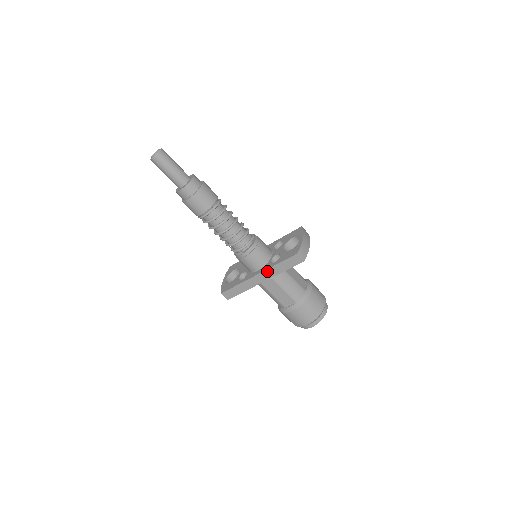
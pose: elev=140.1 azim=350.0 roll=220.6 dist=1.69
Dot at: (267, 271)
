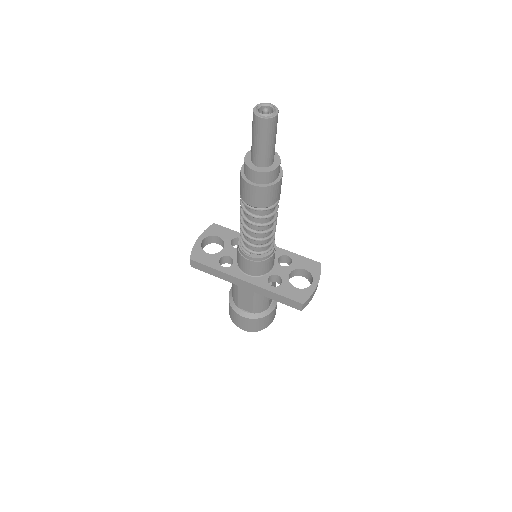
Dot at: (258, 287)
